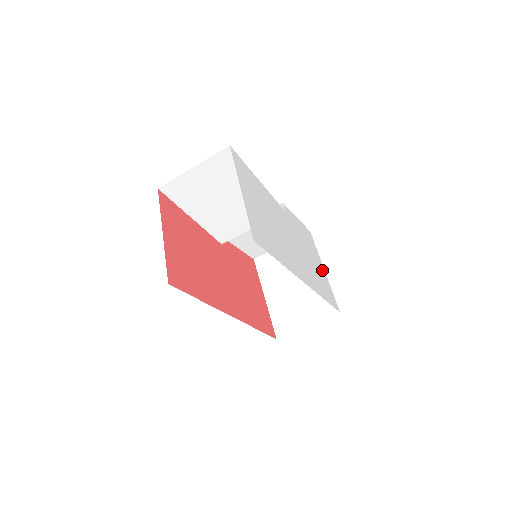
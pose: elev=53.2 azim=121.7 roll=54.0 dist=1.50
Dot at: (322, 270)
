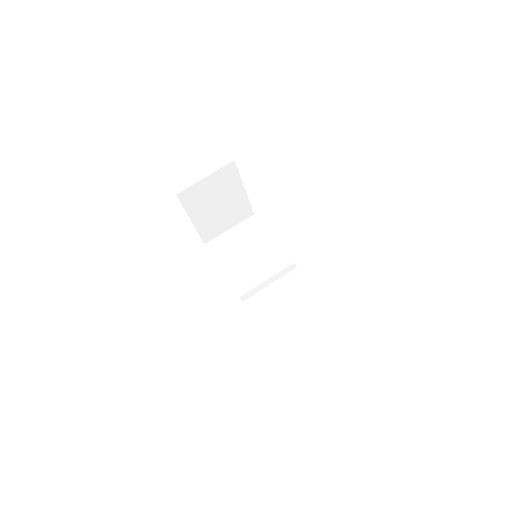
Dot at: occluded
